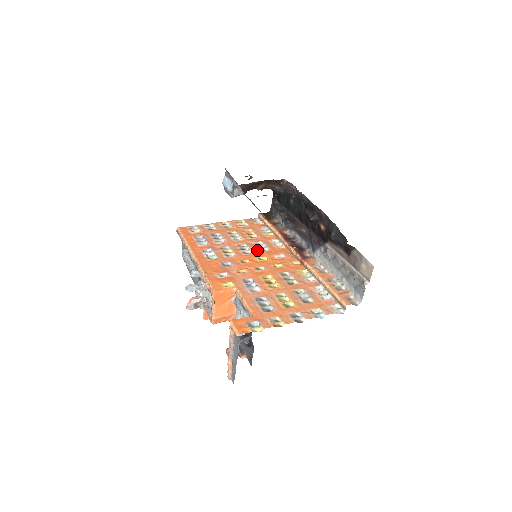
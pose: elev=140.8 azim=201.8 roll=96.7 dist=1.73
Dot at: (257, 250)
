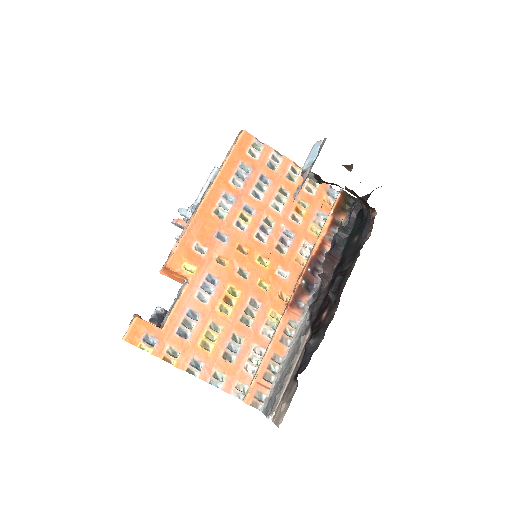
Dot at: (274, 243)
